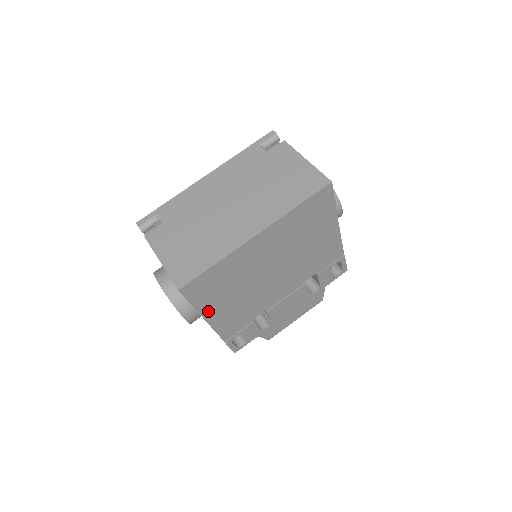
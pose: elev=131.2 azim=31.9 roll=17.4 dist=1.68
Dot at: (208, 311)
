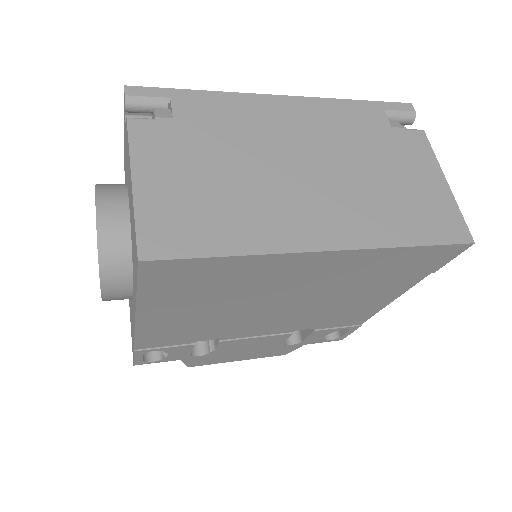
Dot at: (152, 308)
